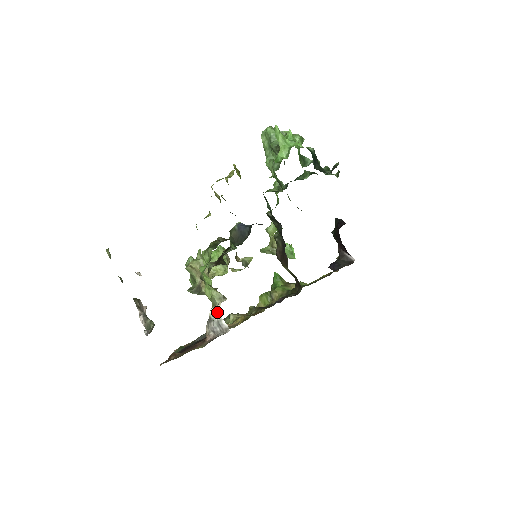
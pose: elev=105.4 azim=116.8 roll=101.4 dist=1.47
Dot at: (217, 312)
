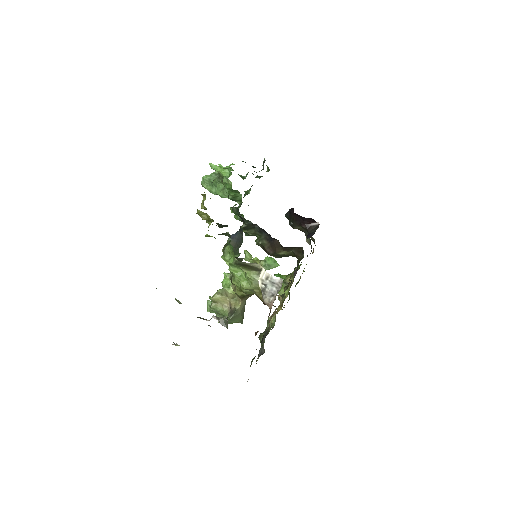
Dot at: (265, 276)
